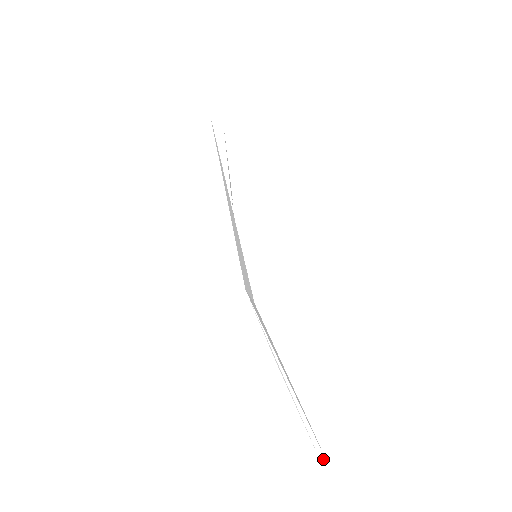
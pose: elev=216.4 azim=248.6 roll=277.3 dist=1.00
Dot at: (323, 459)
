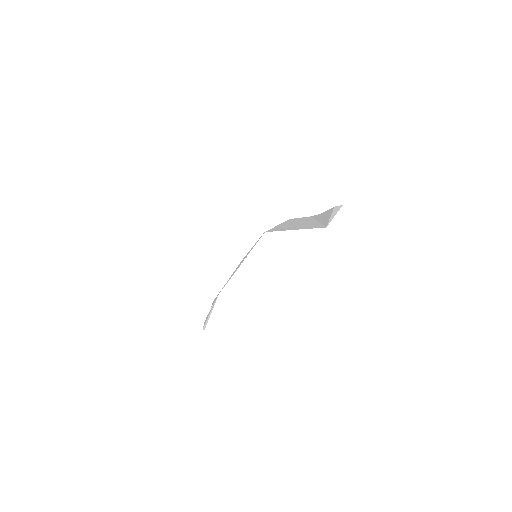
Dot at: occluded
